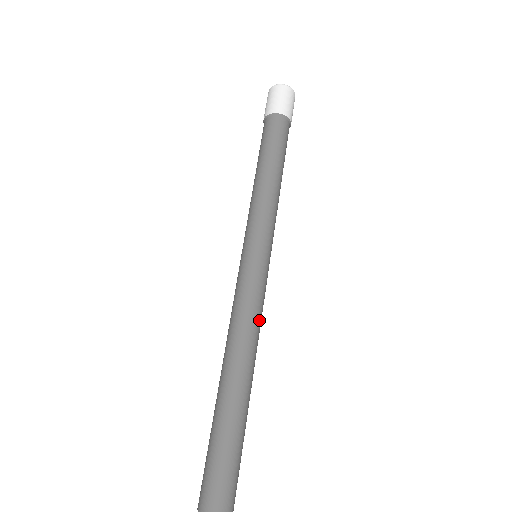
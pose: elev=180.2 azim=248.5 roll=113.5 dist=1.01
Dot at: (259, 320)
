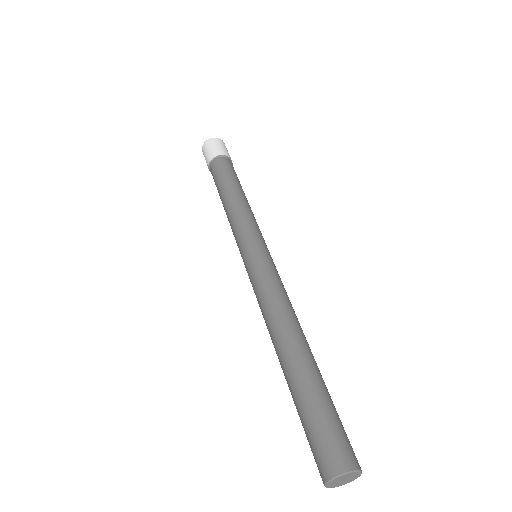
Dot at: occluded
